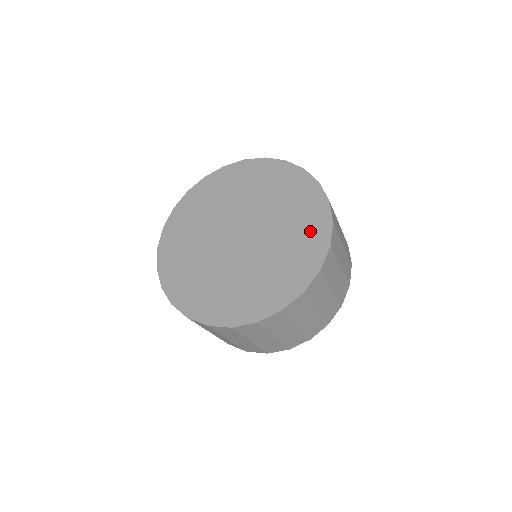
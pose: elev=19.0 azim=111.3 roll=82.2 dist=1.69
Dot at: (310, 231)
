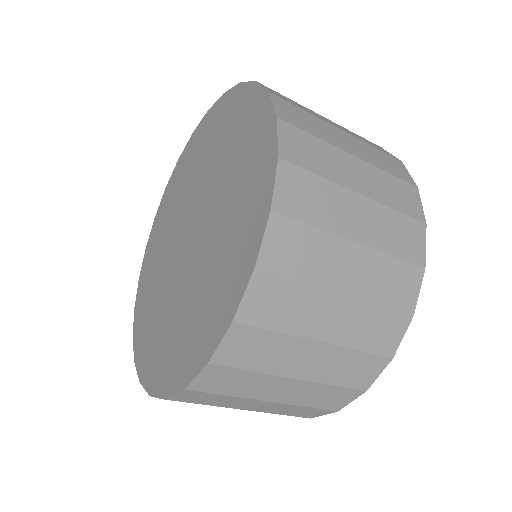
Dot at: (242, 121)
